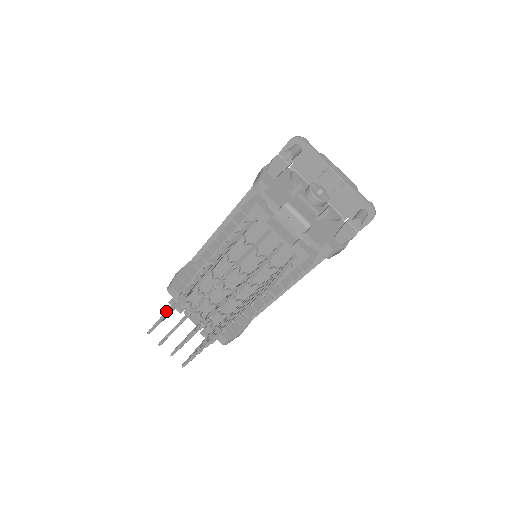
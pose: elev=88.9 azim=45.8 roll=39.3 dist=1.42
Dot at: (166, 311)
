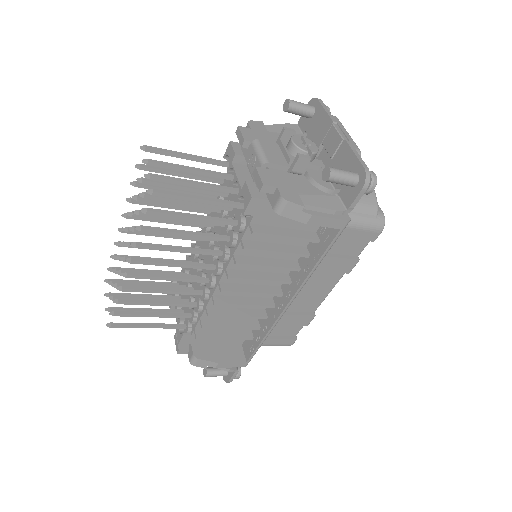
Dot at: (123, 255)
